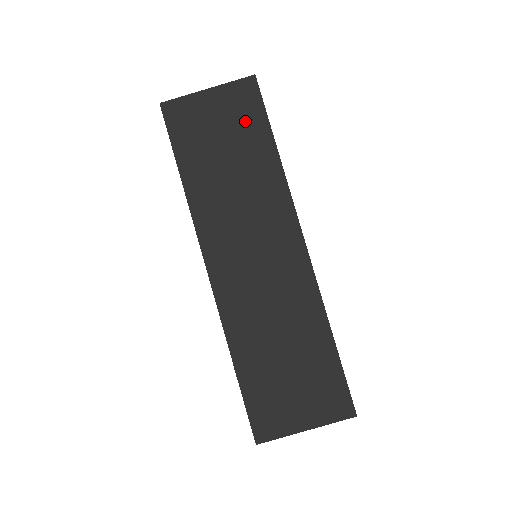
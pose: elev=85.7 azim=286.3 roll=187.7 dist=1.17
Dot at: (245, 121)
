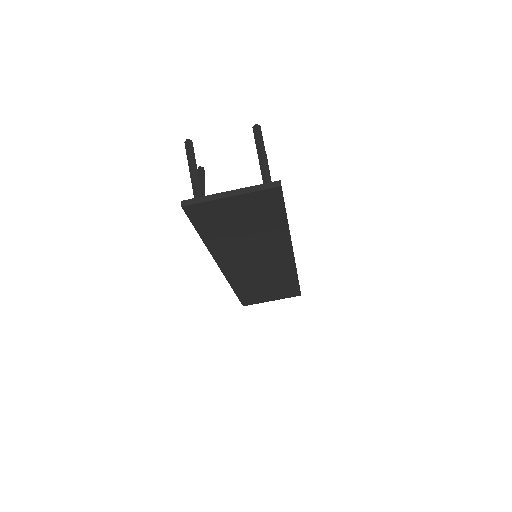
Dot at: (264, 212)
